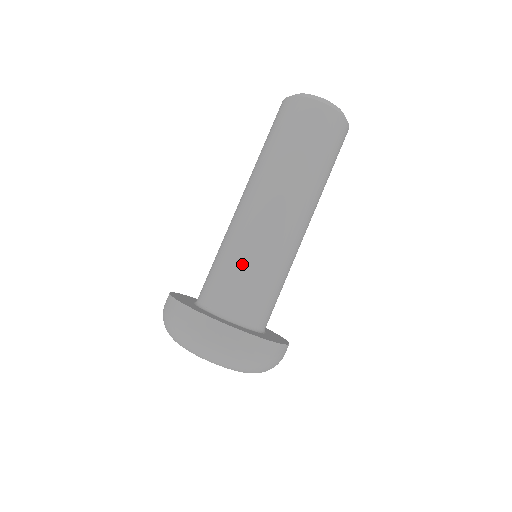
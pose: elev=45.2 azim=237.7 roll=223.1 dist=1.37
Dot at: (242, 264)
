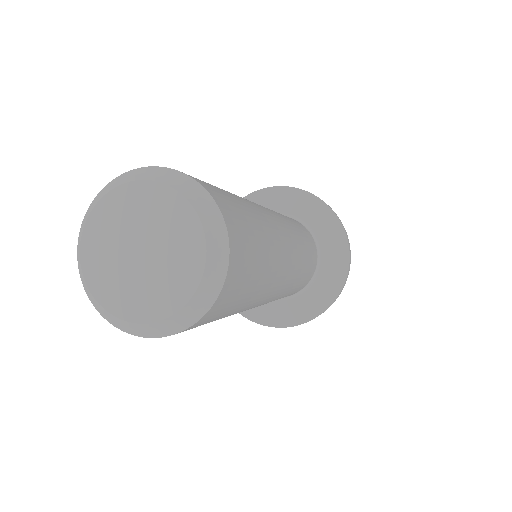
Dot at: occluded
